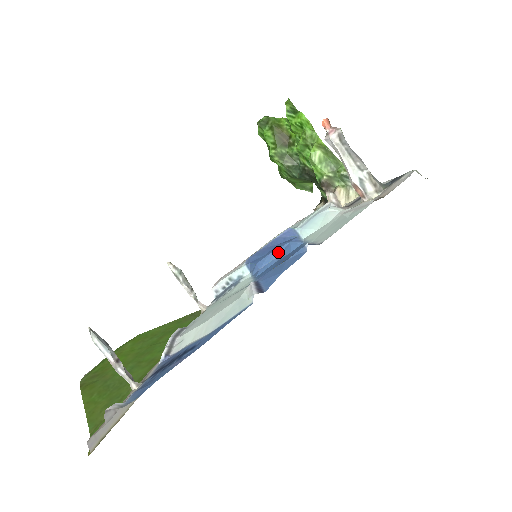
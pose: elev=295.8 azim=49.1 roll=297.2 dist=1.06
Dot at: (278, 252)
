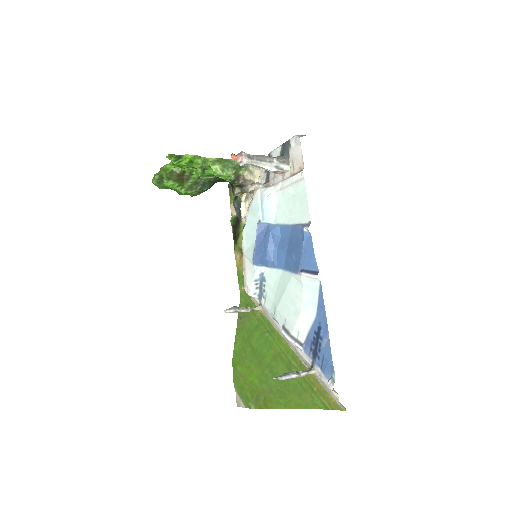
Dot at: (271, 243)
